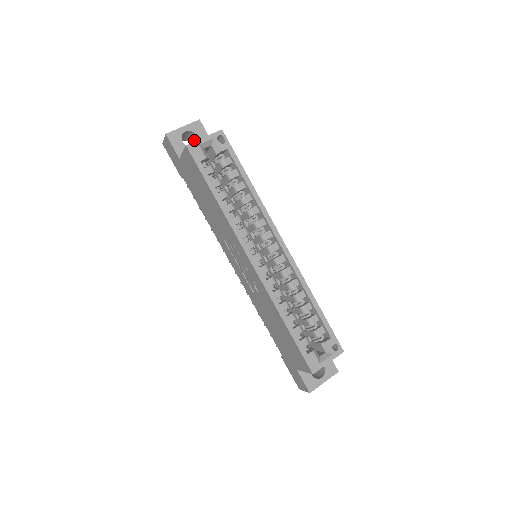
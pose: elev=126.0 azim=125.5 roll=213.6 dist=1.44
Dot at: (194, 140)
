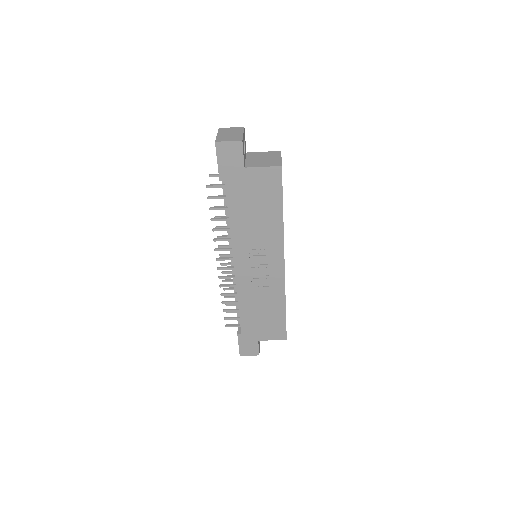
Dot at: occluded
